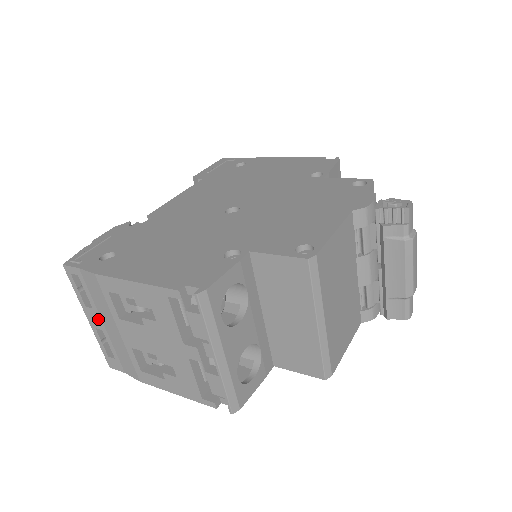
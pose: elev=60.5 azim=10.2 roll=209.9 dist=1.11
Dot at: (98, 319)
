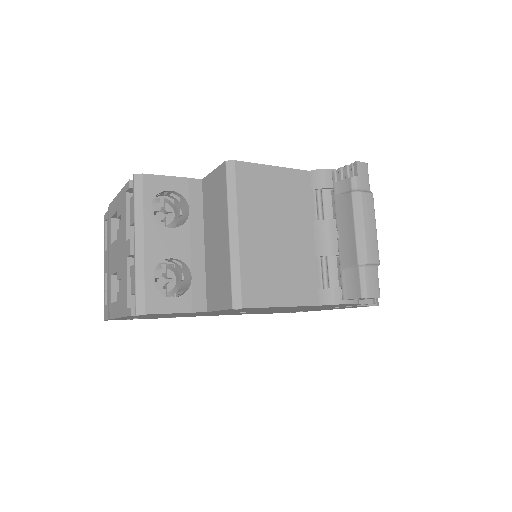
Dot at: (107, 260)
